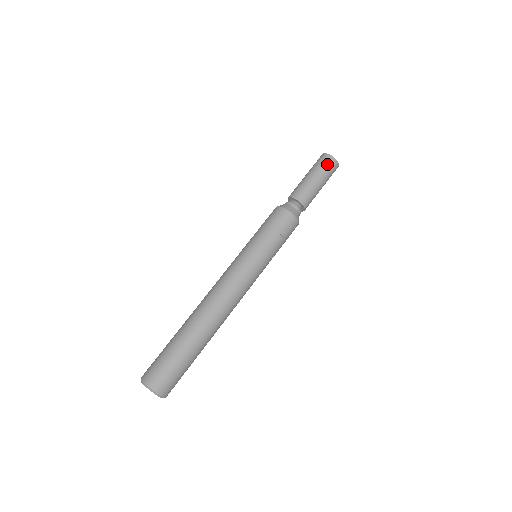
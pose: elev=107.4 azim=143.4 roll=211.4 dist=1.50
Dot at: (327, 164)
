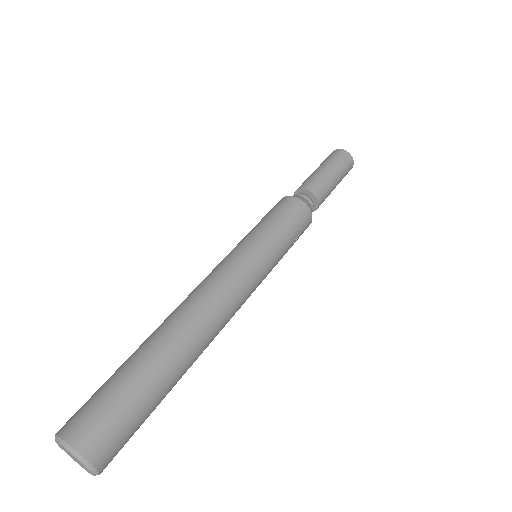
Dot at: (347, 166)
